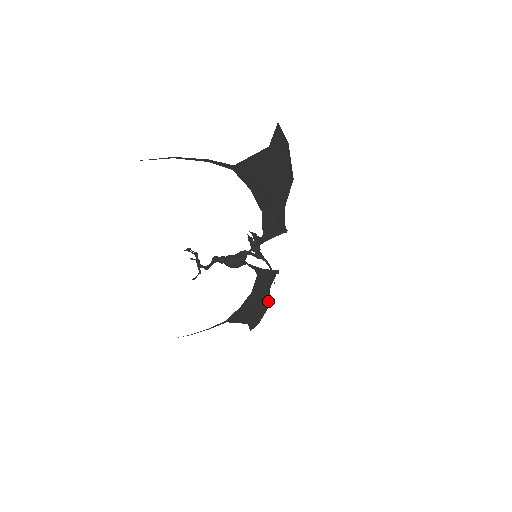
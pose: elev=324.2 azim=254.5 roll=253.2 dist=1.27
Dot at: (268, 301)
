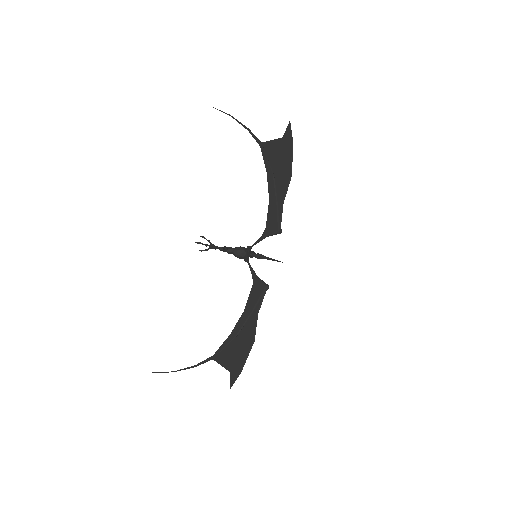
Dot at: (254, 335)
